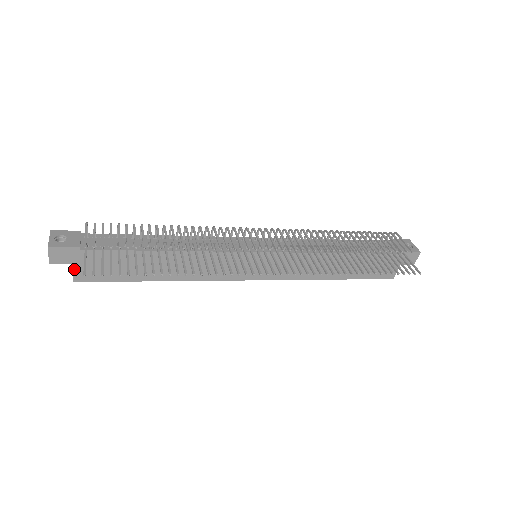
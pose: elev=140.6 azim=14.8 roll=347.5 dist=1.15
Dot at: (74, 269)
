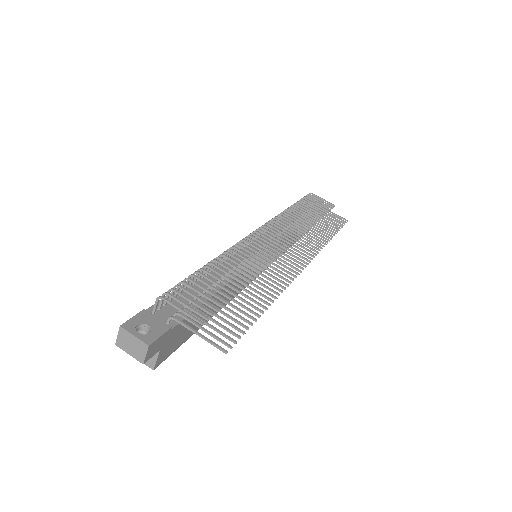
Dot at: (159, 355)
